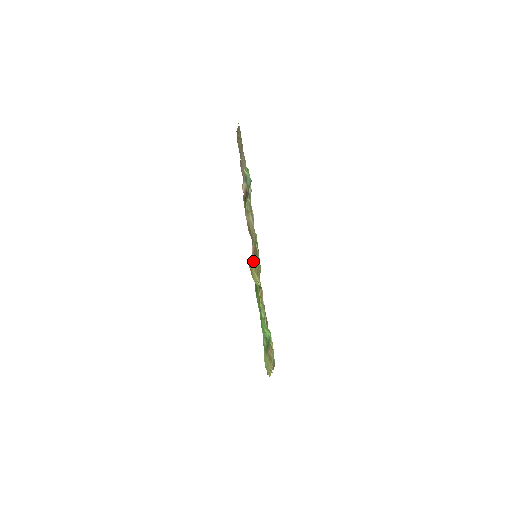
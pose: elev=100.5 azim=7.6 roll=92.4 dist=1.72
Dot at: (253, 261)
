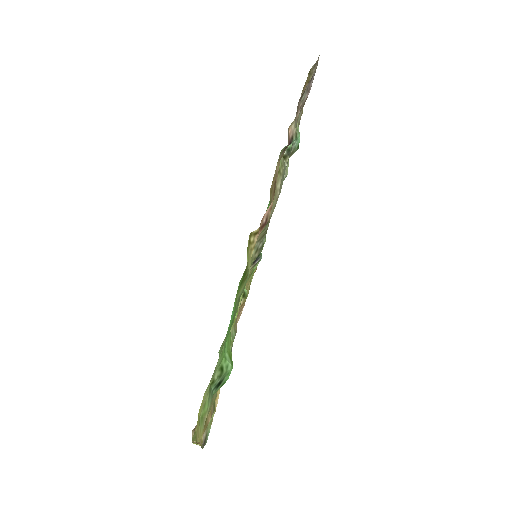
Dot at: (258, 232)
